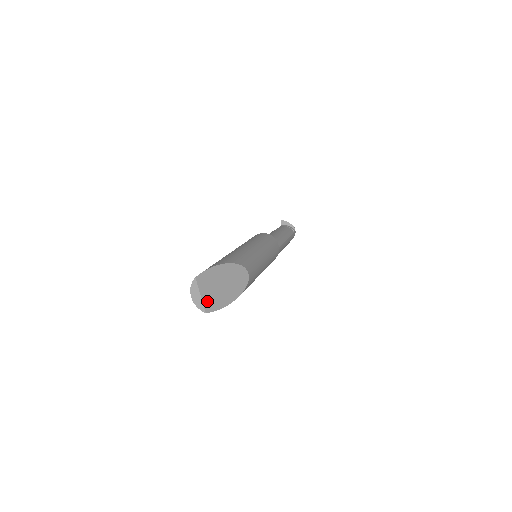
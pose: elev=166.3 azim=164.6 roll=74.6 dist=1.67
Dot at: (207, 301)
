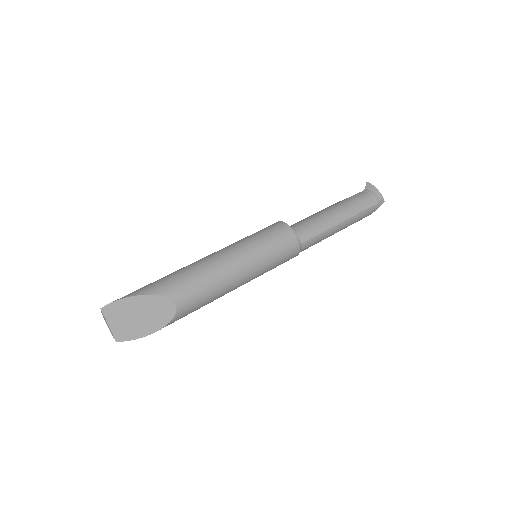
Dot at: (117, 331)
